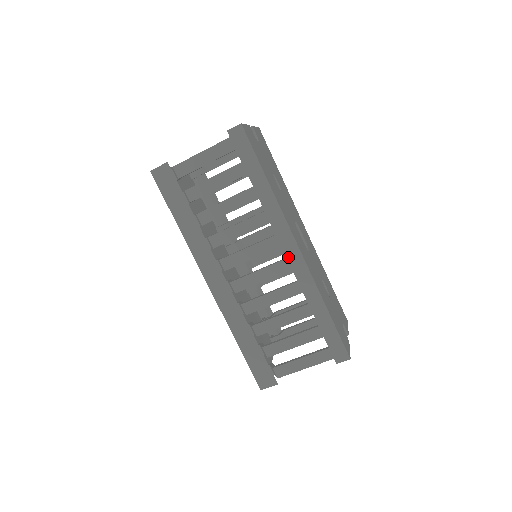
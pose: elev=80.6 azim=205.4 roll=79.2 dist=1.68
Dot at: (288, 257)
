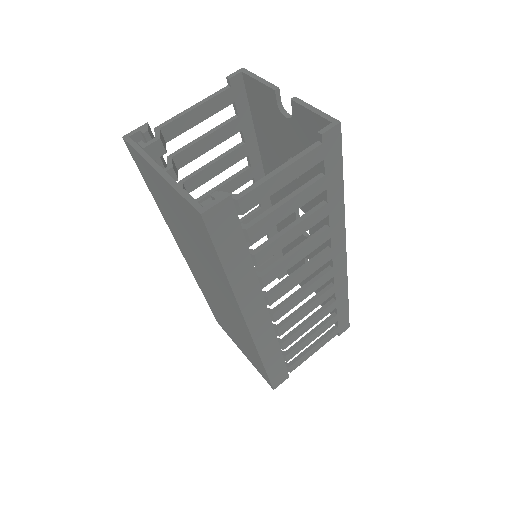
Dot at: (334, 266)
